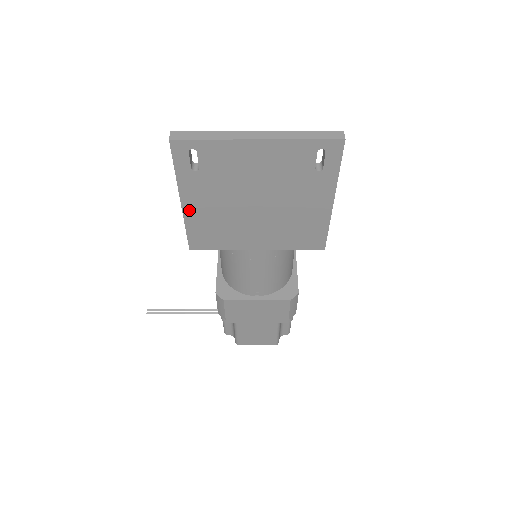
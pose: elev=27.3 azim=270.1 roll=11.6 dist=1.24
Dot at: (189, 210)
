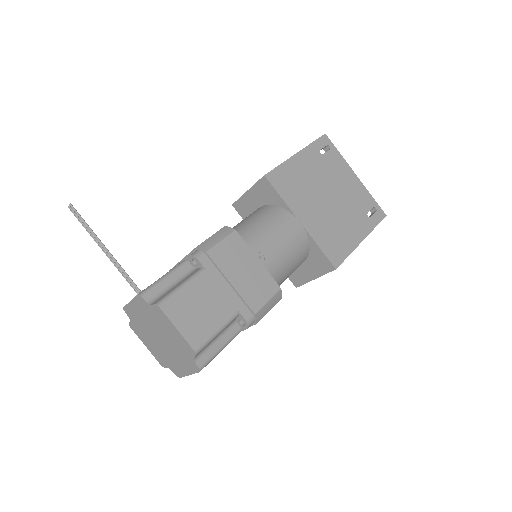
Dot at: (295, 160)
